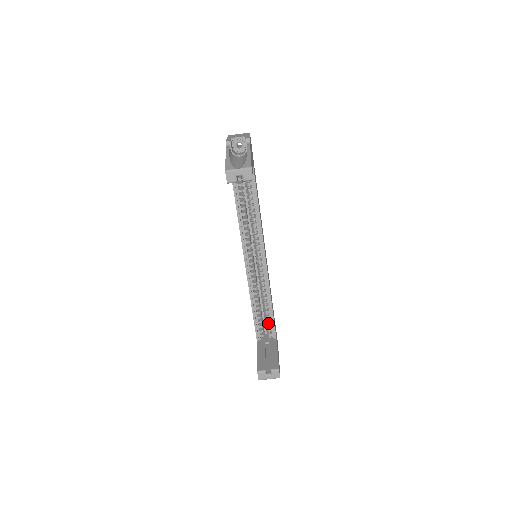
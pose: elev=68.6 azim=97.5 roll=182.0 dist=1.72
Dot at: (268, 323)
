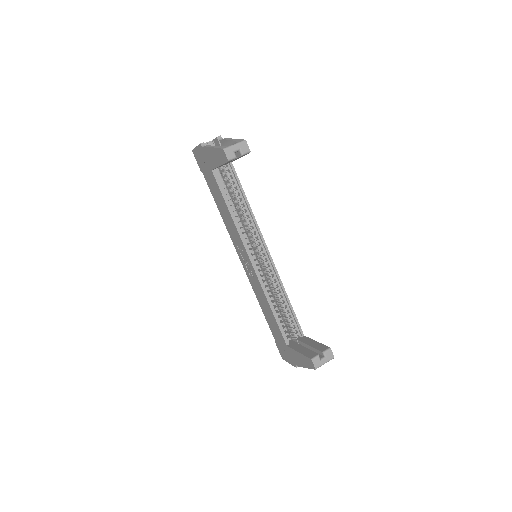
Dot at: (290, 322)
